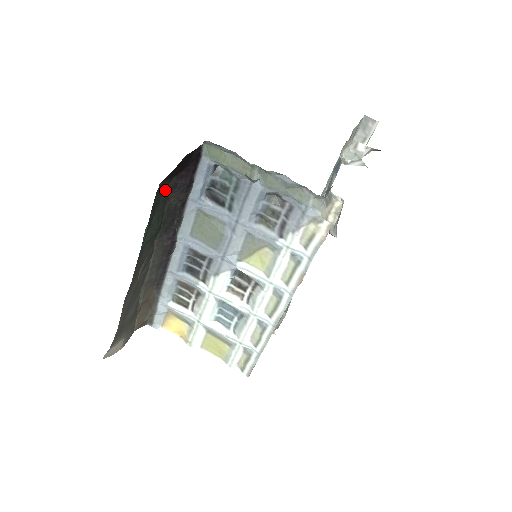
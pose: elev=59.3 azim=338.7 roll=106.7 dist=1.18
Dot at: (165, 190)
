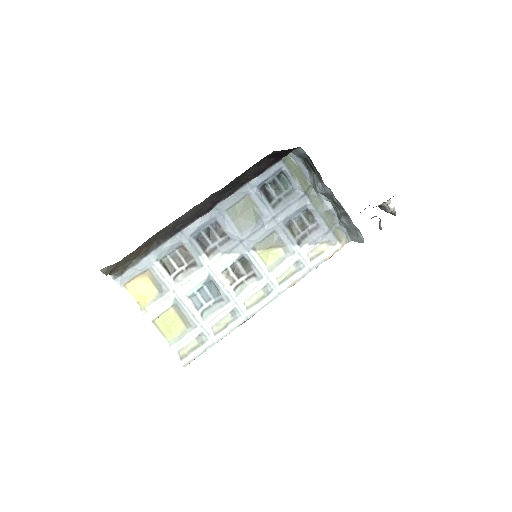
Dot at: occluded
